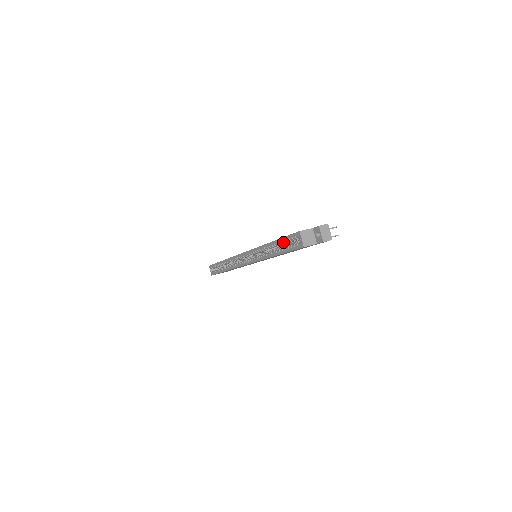
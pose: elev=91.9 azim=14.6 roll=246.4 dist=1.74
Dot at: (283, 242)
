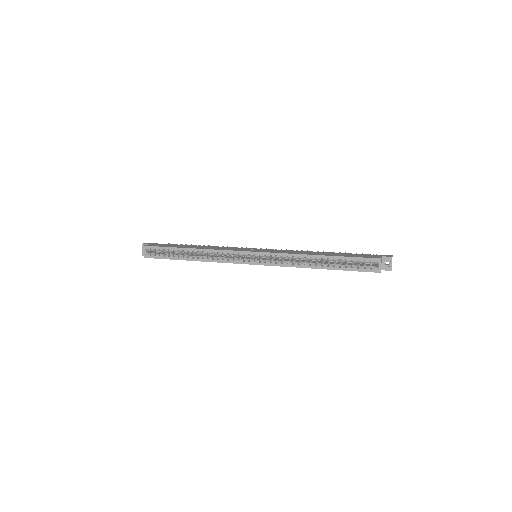
Dot at: (345, 260)
